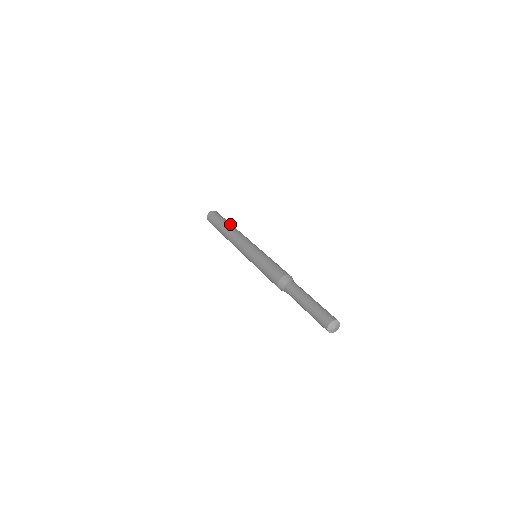
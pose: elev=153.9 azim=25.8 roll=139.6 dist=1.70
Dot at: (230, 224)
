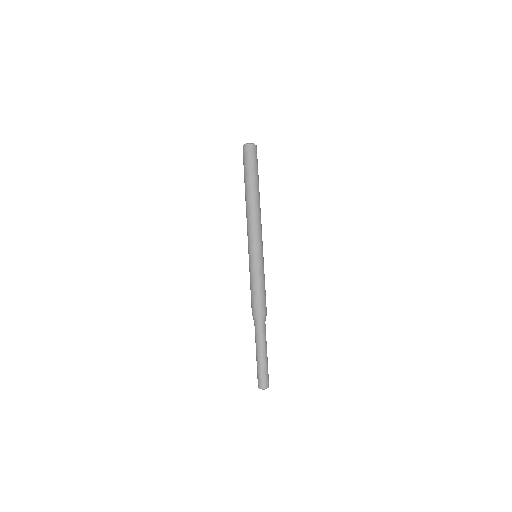
Dot at: (249, 188)
